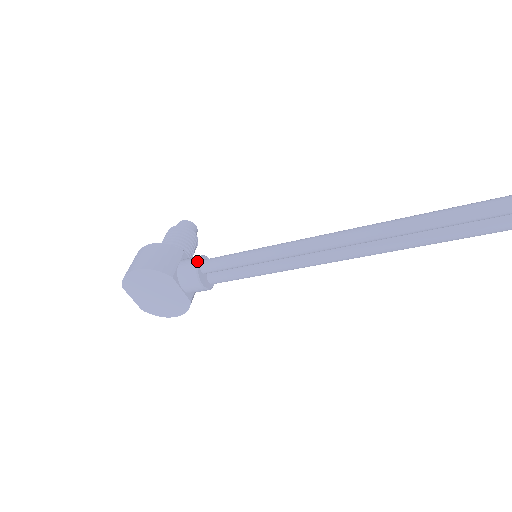
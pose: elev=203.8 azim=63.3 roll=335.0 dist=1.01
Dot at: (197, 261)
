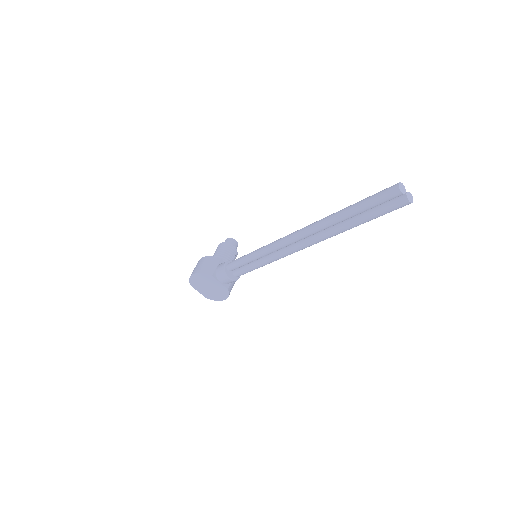
Dot at: (224, 264)
